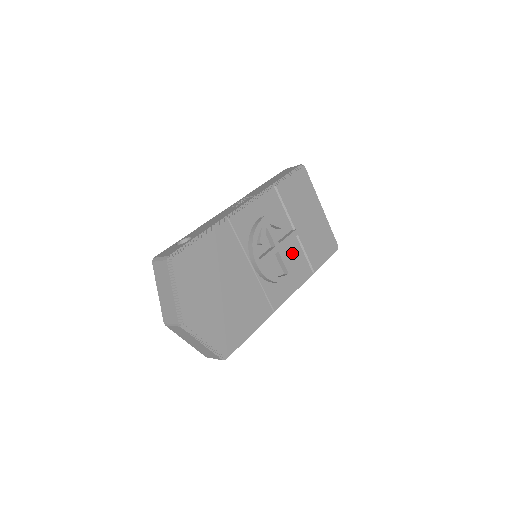
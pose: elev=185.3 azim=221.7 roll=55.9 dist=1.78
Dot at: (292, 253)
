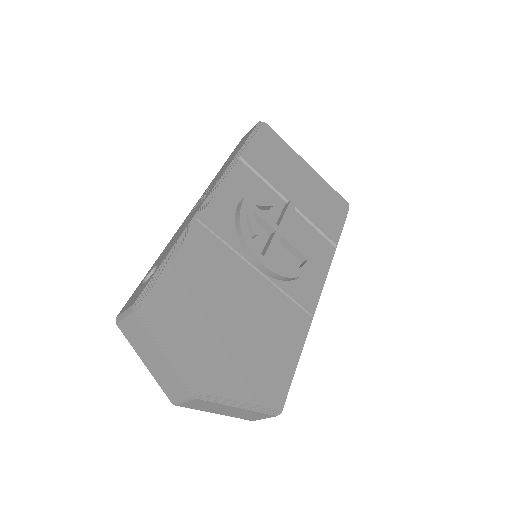
Dot at: (299, 233)
